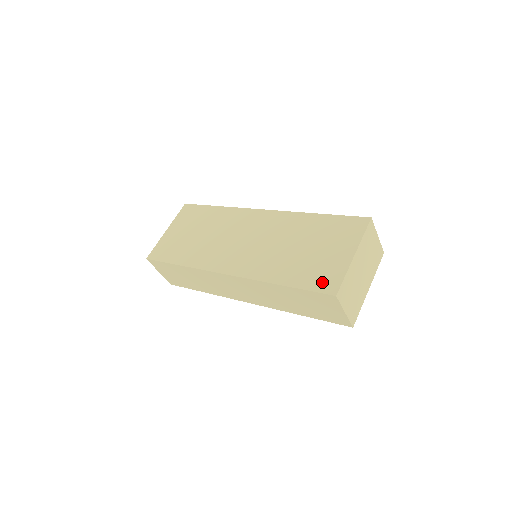
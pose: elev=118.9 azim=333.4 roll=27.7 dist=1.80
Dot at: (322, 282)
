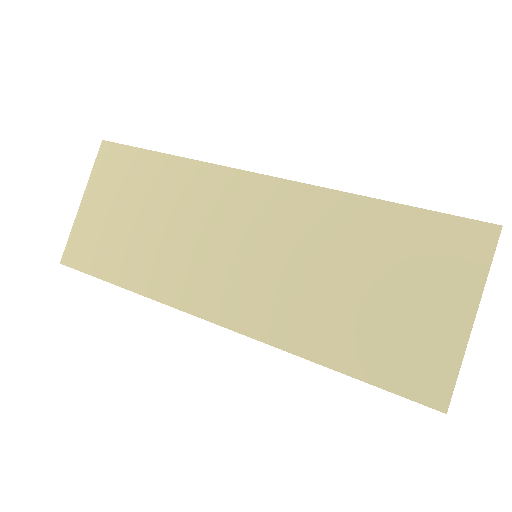
Dot at: (412, 376)
